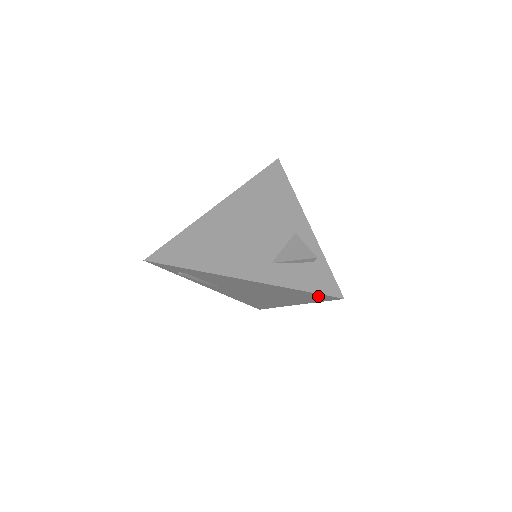
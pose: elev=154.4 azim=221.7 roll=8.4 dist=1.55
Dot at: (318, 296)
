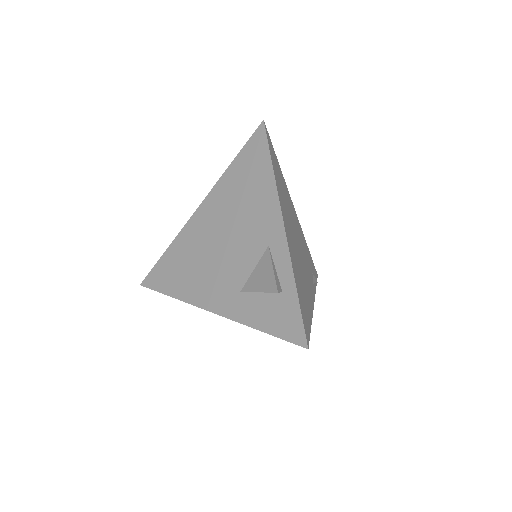
Dot at: occluded
